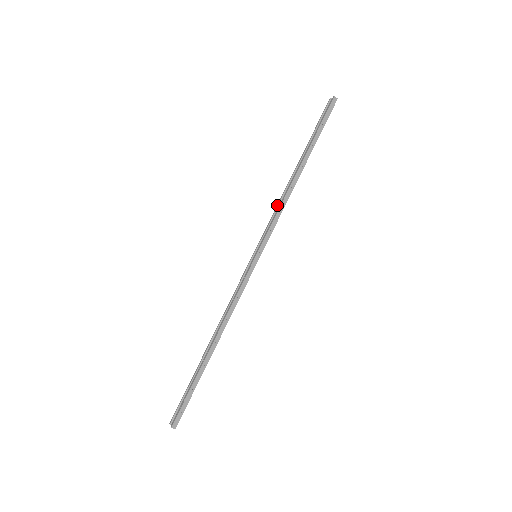
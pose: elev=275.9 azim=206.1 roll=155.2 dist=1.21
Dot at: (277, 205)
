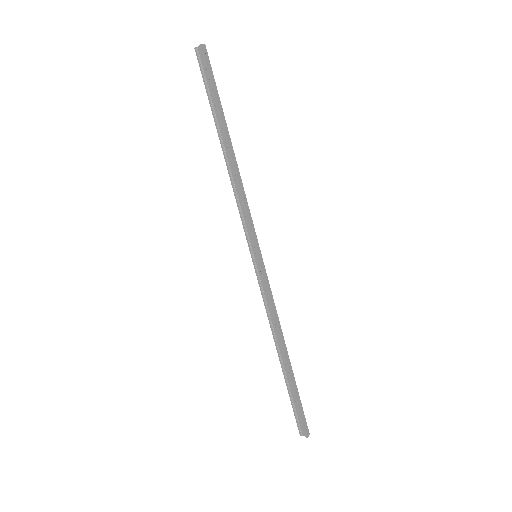
Dot at: (235, 196)
